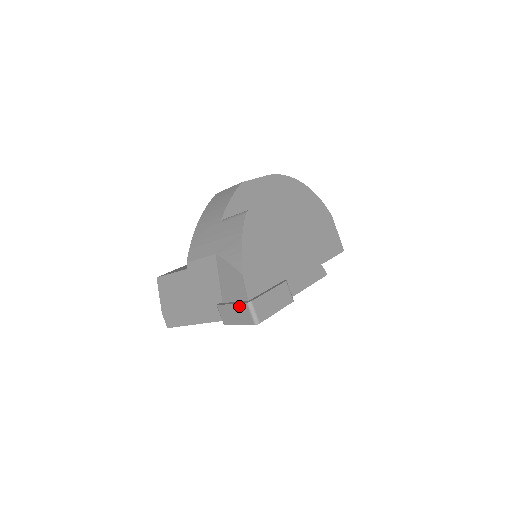
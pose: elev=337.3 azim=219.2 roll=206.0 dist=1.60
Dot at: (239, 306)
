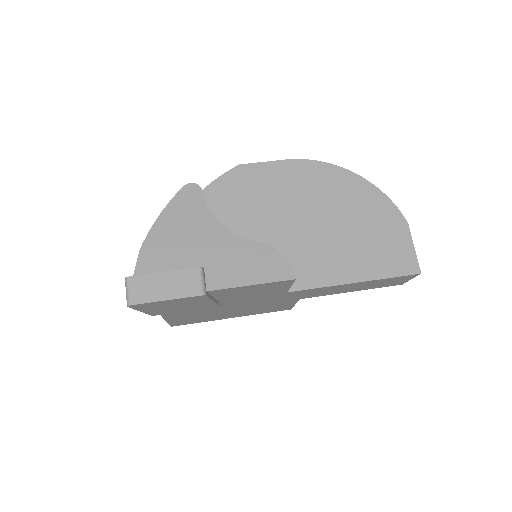
Dot at: occluded
